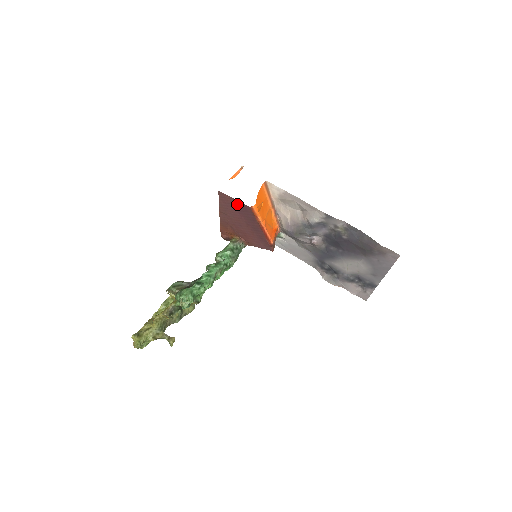
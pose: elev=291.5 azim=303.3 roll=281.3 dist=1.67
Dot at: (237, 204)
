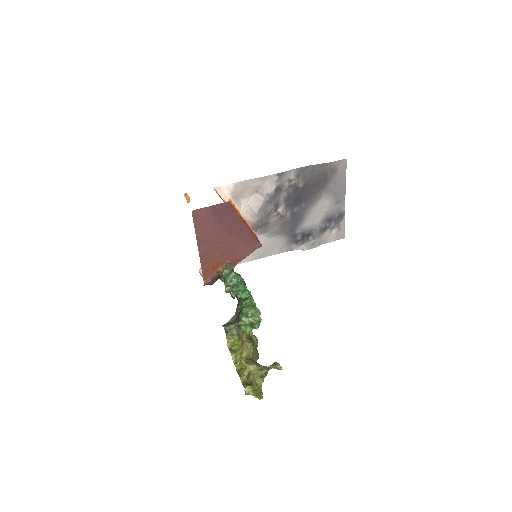
Dot at: (214, 212)
